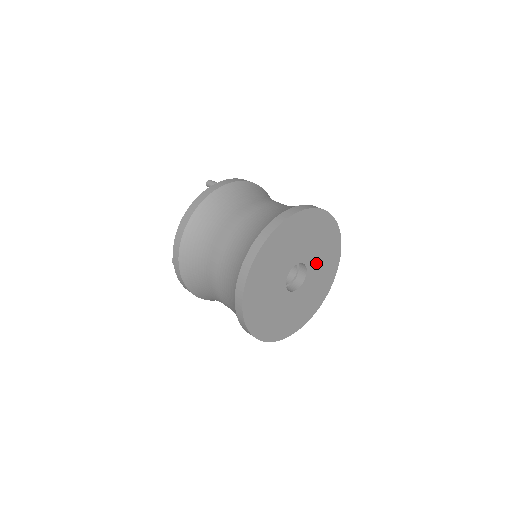
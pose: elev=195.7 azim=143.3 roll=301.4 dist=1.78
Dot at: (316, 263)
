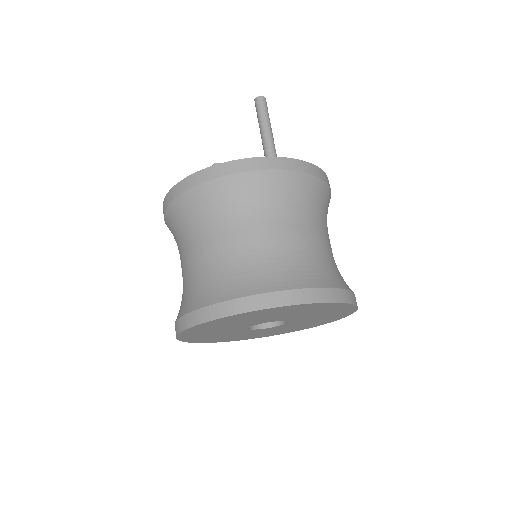
Dot at: (304, 317)
